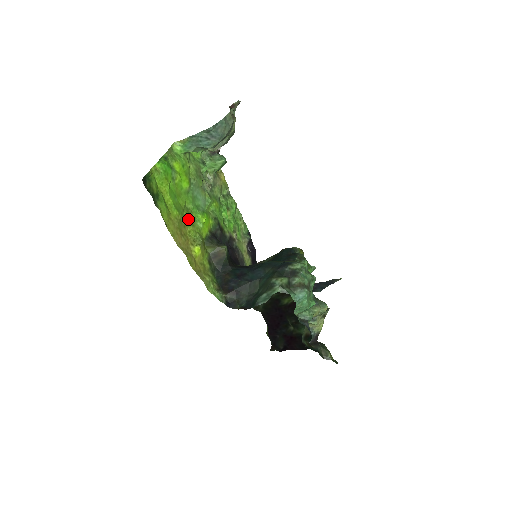
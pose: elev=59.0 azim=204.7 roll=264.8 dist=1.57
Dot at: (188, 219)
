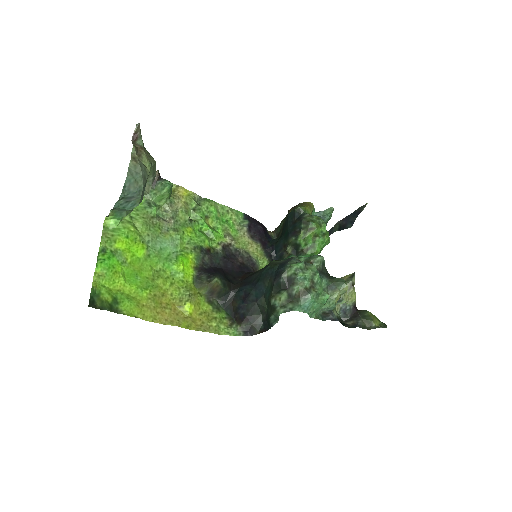
Dot at: (163, 283)
